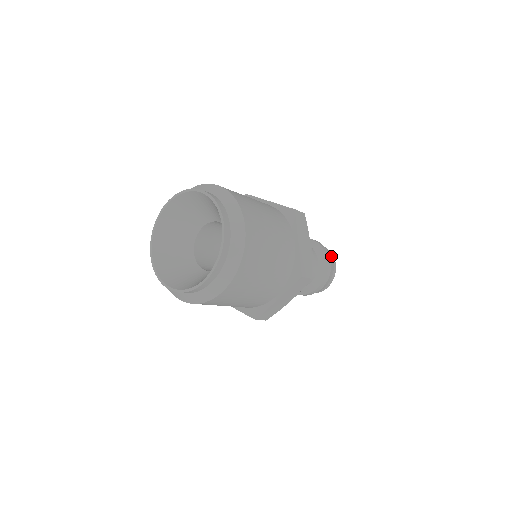
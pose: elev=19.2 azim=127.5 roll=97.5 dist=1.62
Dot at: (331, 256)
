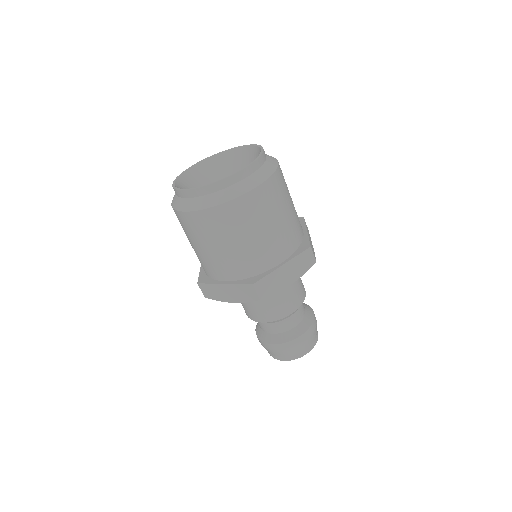
Dot at: occluded
